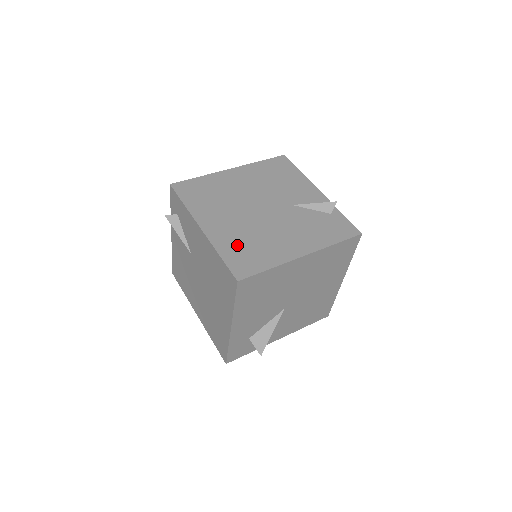
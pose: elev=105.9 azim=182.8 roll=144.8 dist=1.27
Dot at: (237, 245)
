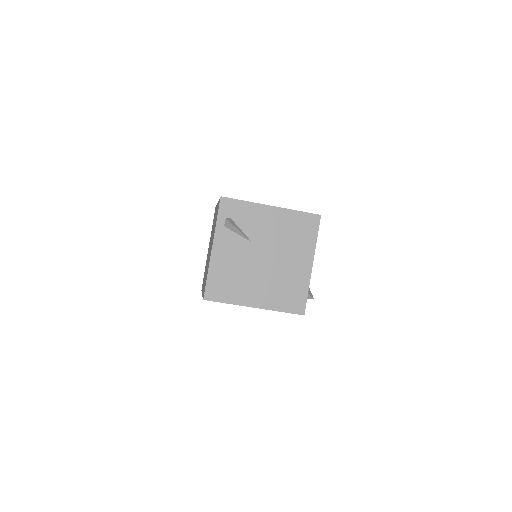
Dot at: occluded
